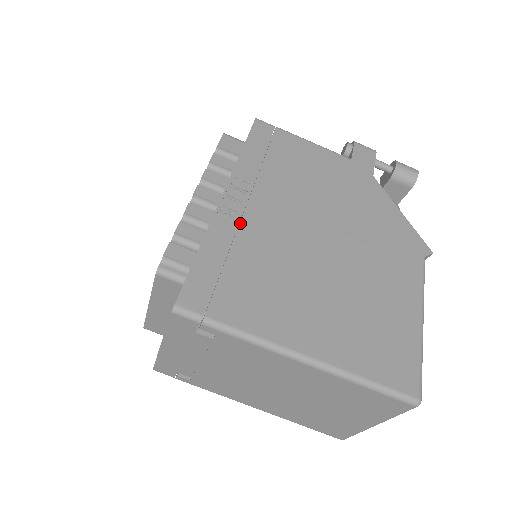
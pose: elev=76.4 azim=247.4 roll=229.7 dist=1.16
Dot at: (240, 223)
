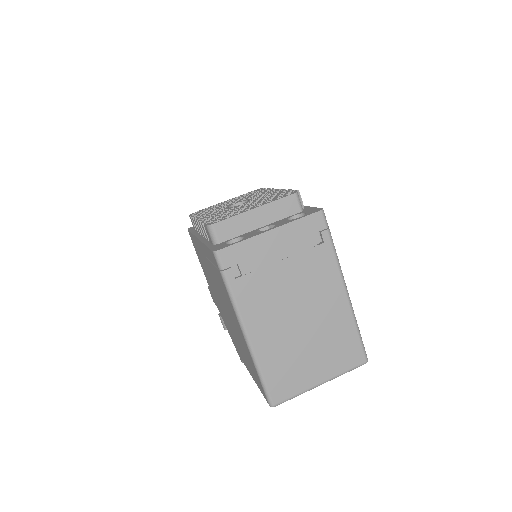
Dot at: occluded
